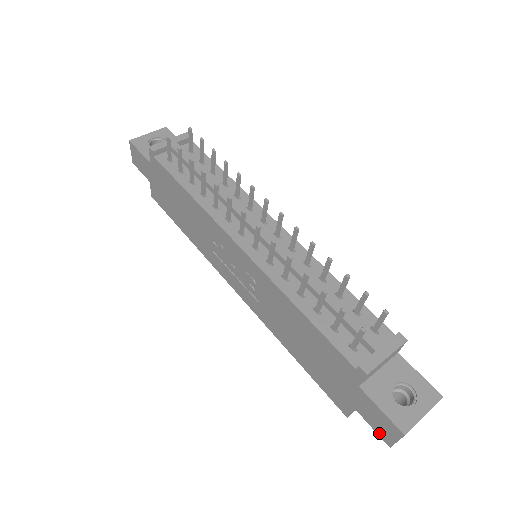
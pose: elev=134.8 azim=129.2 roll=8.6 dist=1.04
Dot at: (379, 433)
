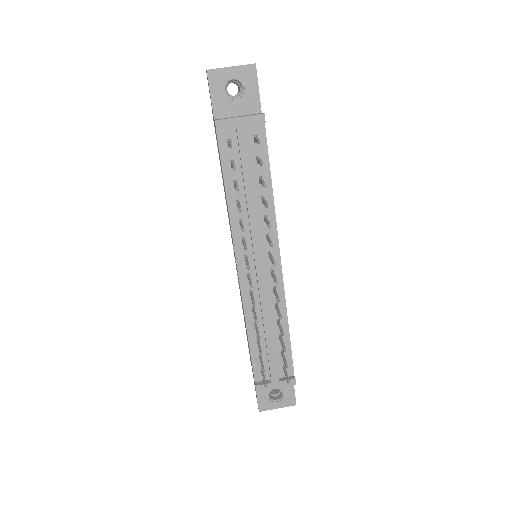
Dot at: occluded
